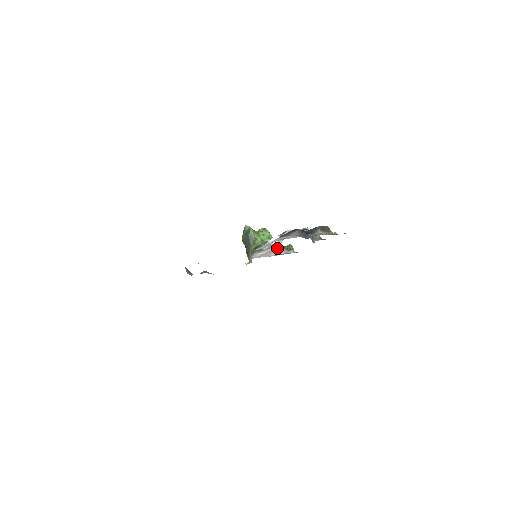
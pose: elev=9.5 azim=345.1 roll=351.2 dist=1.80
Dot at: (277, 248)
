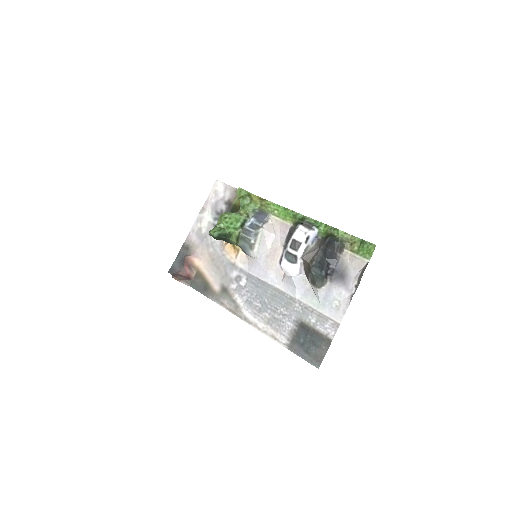
Dot at: (263, 233)
